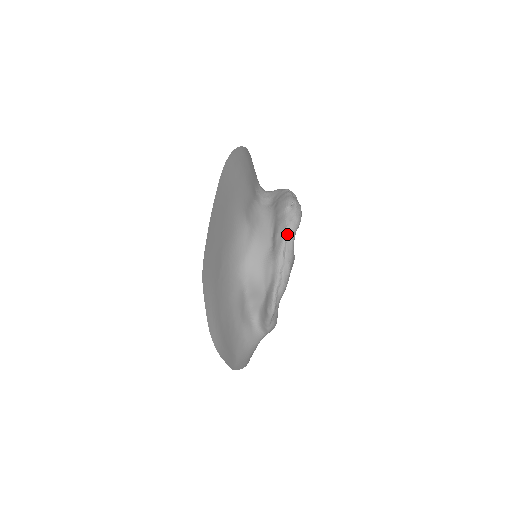
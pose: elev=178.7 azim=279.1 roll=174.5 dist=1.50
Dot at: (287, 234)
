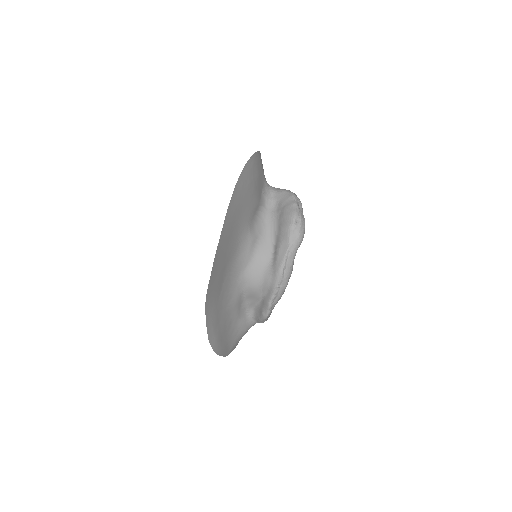
Dot at: (288, 253)
